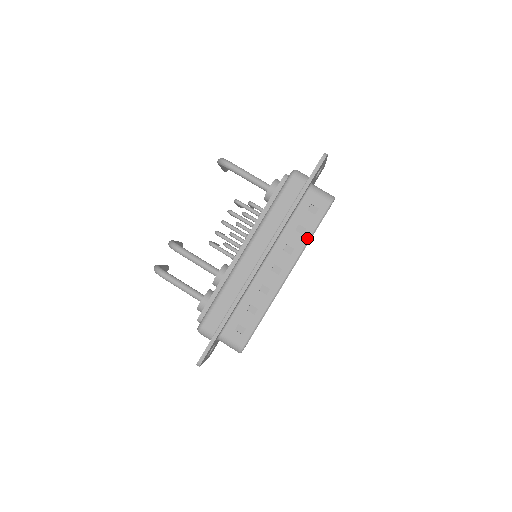
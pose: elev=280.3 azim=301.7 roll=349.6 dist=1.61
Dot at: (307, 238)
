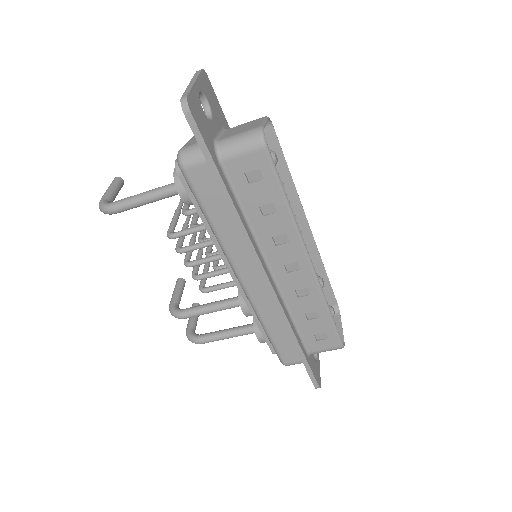
Dot at: (286, 211)
